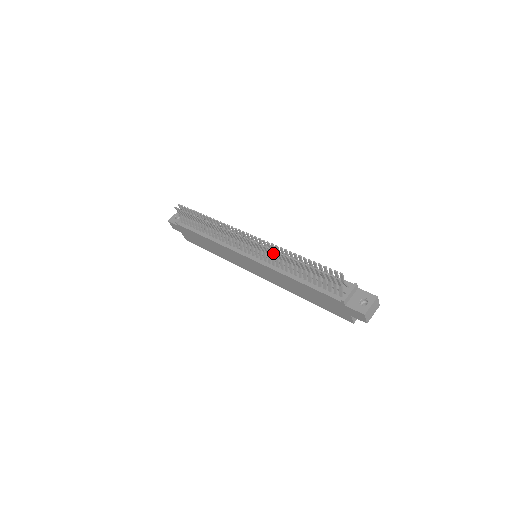
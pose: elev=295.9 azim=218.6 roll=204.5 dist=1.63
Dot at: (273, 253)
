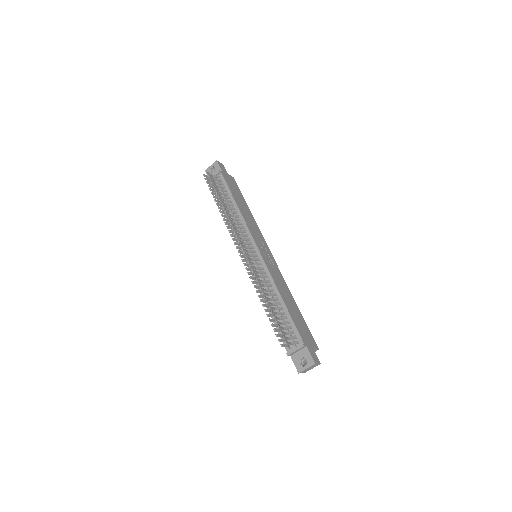
Dot at: (254, 282)
